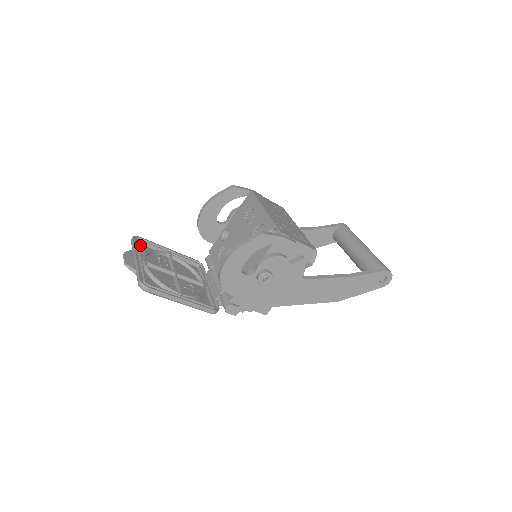
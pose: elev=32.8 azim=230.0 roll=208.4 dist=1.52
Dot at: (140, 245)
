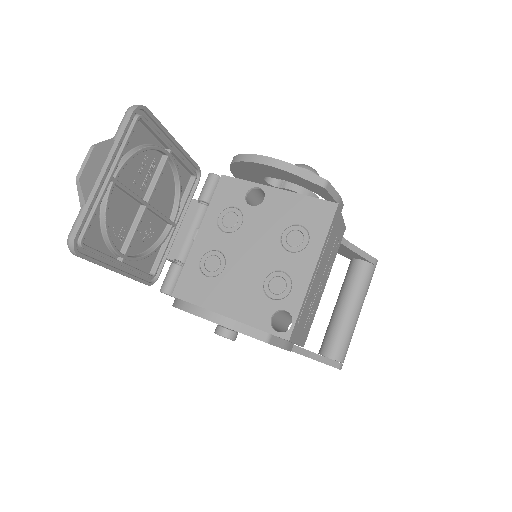
Dot at: (136, 123)
